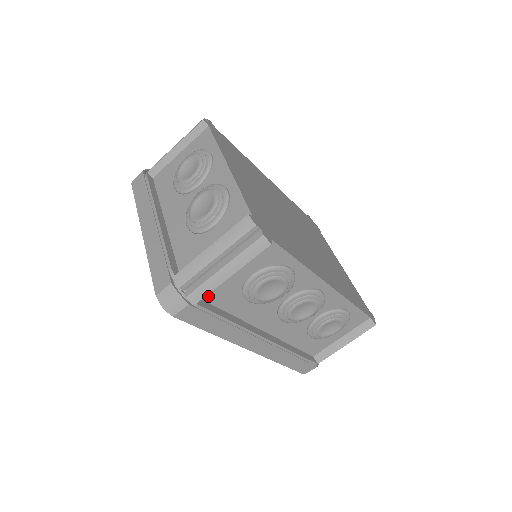
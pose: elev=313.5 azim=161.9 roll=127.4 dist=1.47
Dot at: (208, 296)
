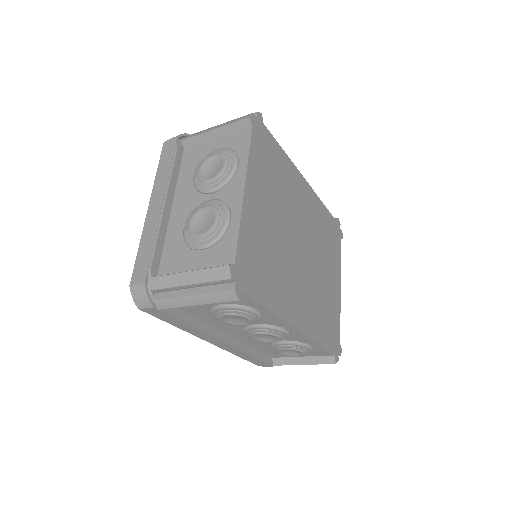
Dot at: occluded
